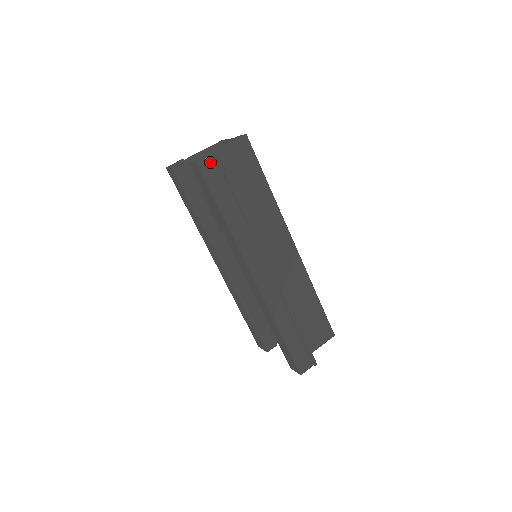
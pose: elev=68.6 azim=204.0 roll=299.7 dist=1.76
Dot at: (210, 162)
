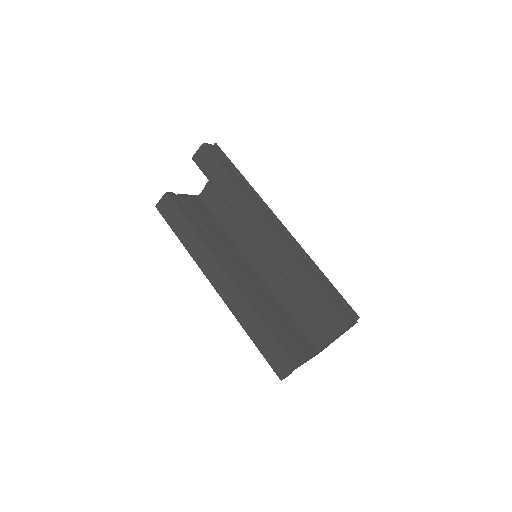
Dot at: (212, 147)
